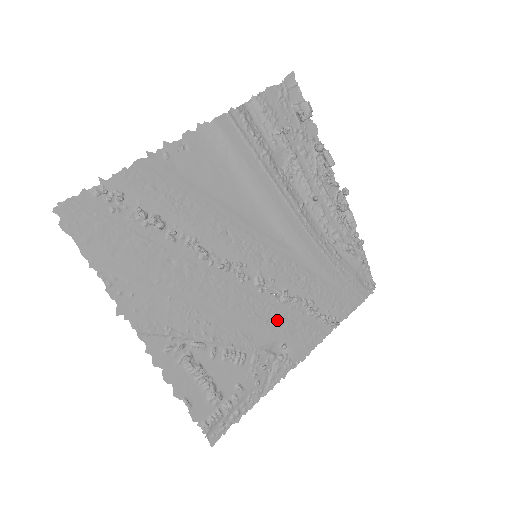
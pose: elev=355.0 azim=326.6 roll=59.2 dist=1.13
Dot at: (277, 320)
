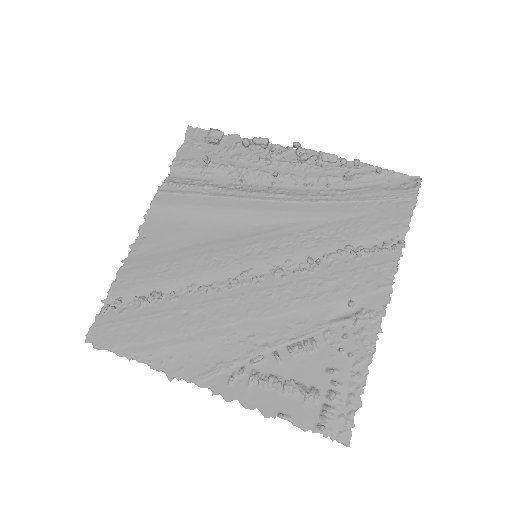
Dot at: (323, 288)
